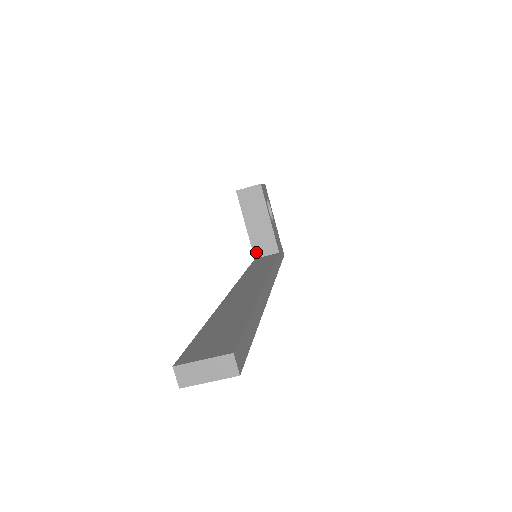
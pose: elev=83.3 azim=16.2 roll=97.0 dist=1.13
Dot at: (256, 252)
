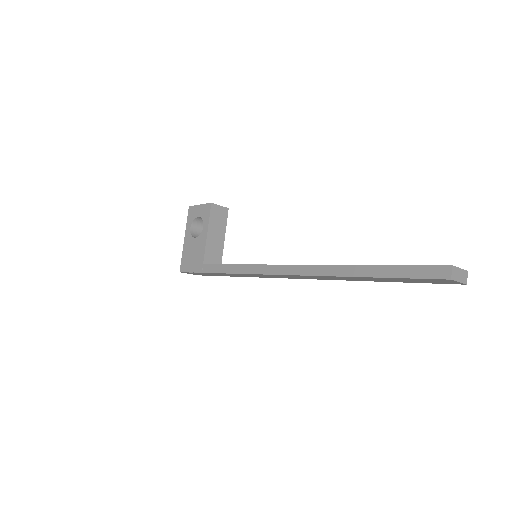
Dot at: (206, 259)
